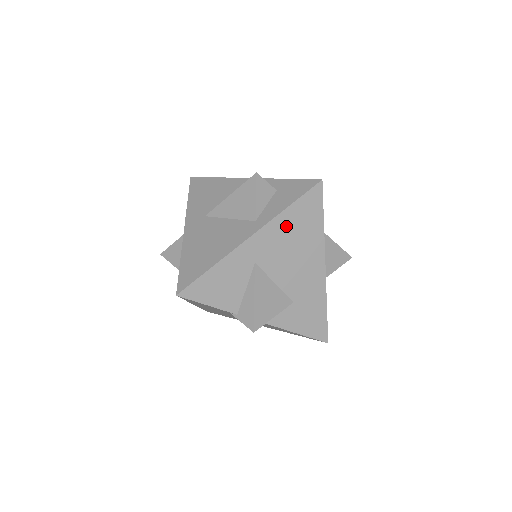
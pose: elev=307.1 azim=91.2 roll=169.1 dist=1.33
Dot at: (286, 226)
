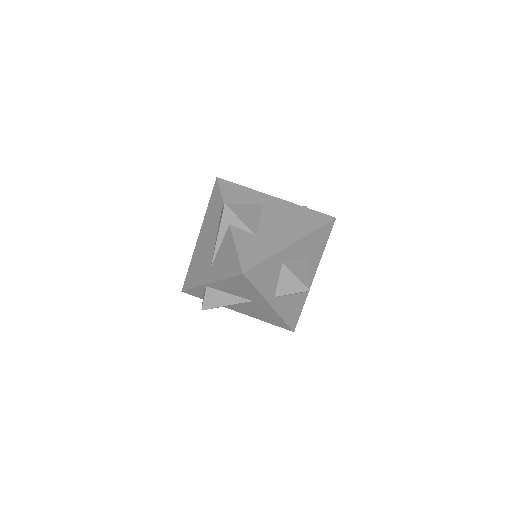
Dot at: (296, 211)
